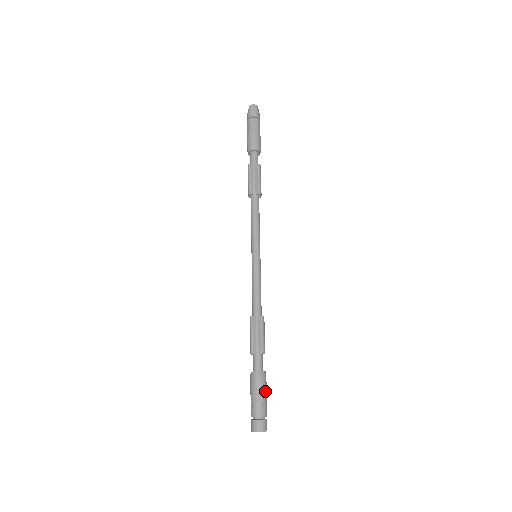
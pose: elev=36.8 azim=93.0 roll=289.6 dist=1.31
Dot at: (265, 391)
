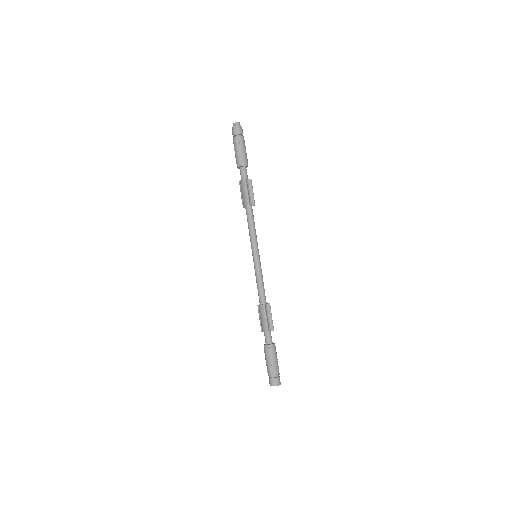
Dot at: occluded
